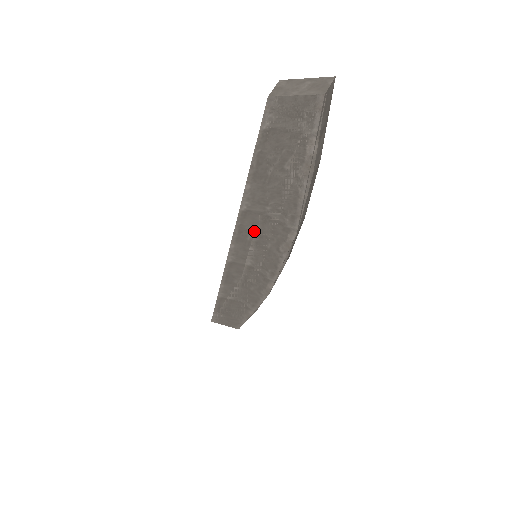
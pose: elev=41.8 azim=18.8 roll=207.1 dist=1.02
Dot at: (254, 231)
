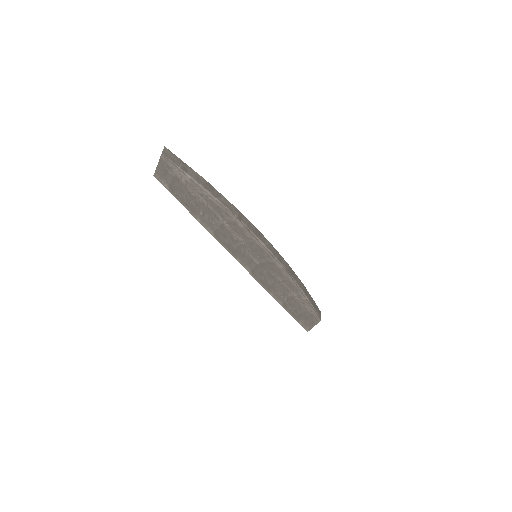
Dot at: (230, 240)
